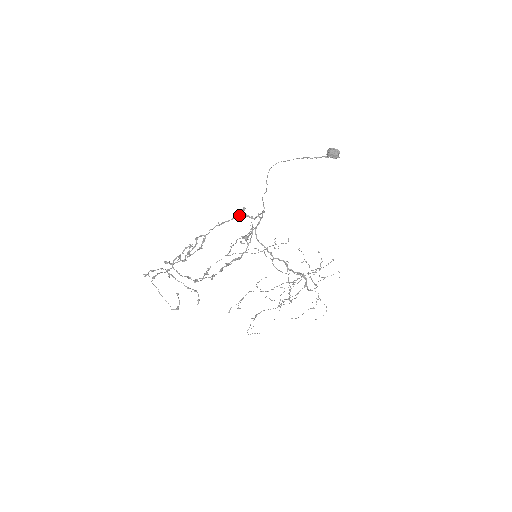
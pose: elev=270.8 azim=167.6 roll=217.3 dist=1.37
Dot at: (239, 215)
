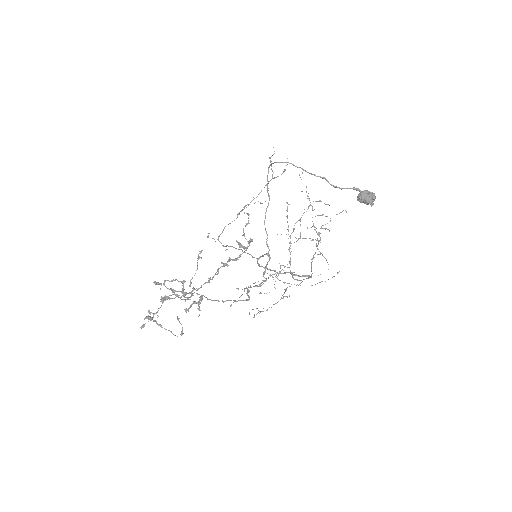
Dot at: occluded
